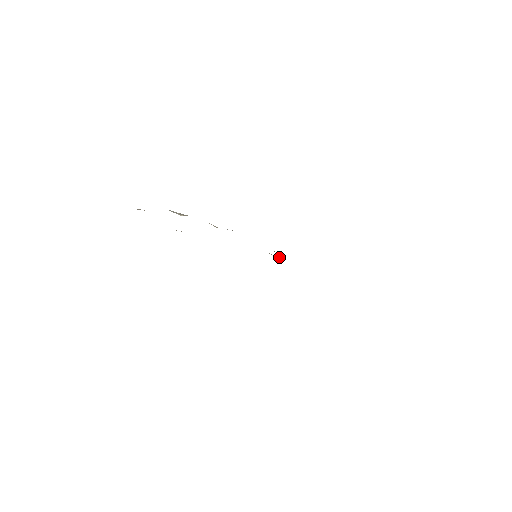
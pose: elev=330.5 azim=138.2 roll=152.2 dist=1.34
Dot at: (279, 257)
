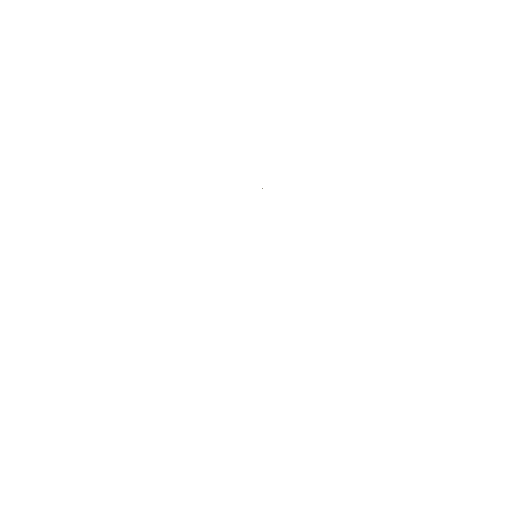
Dot at: occluded
